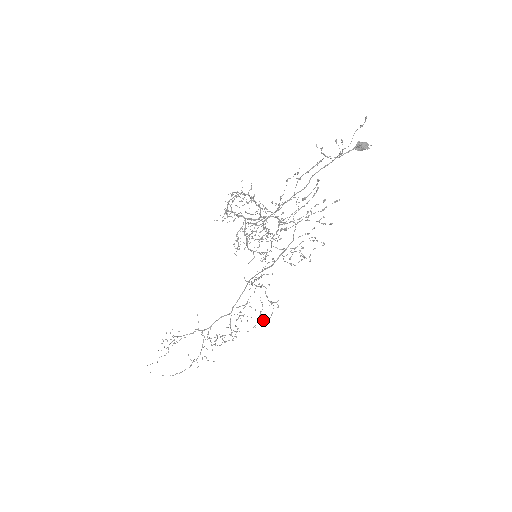
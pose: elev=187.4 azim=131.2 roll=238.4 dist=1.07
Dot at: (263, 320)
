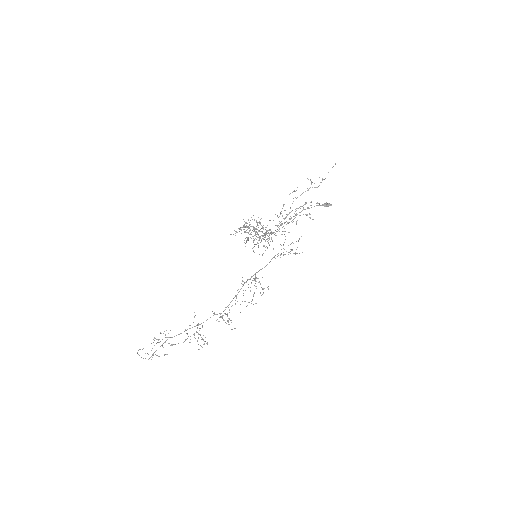
Dot at: (253, 304)
